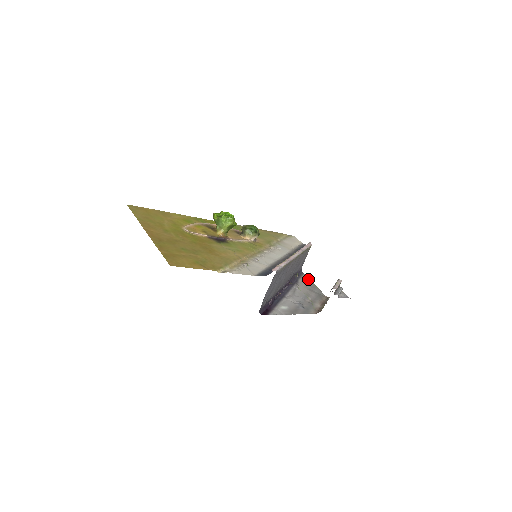
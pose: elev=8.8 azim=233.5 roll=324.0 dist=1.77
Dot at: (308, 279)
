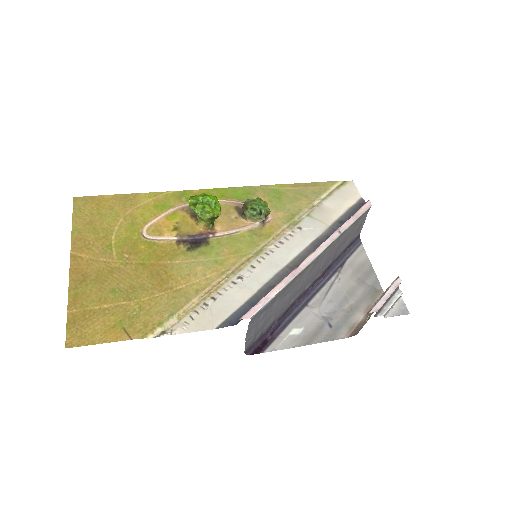
Dot at: (365, 255)
